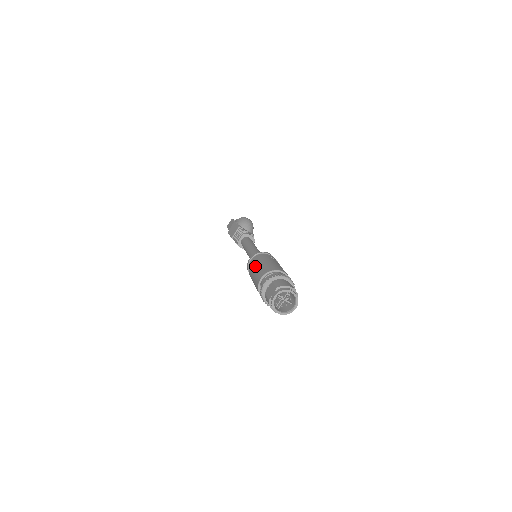
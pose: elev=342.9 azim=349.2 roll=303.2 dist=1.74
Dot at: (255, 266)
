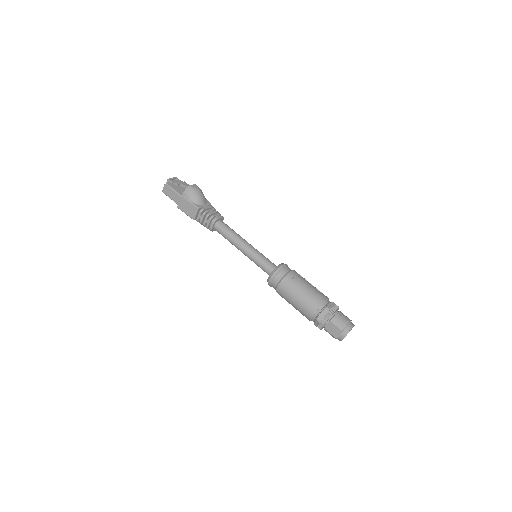
Dot at: (291, 296)
